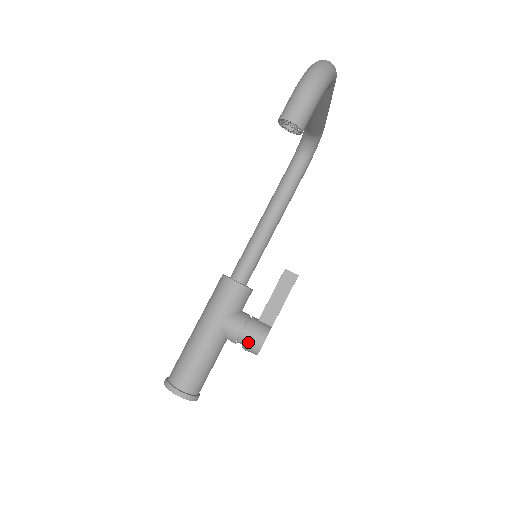
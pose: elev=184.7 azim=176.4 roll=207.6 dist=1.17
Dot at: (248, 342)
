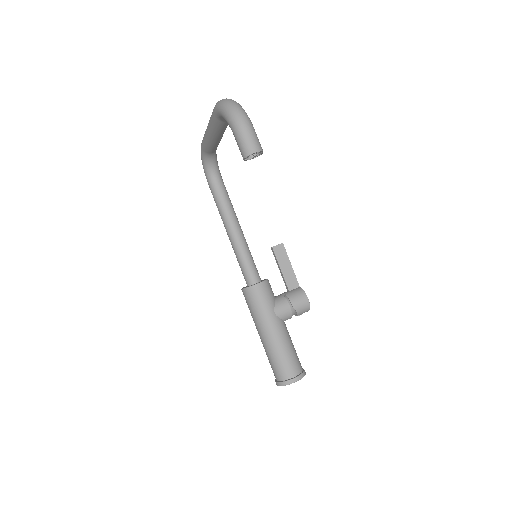
Dot at: (300, 308)
